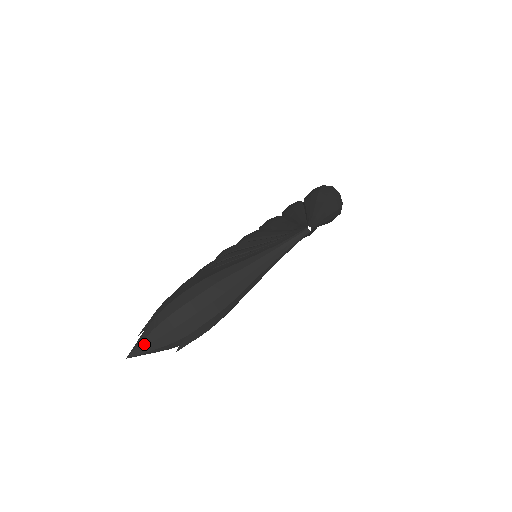
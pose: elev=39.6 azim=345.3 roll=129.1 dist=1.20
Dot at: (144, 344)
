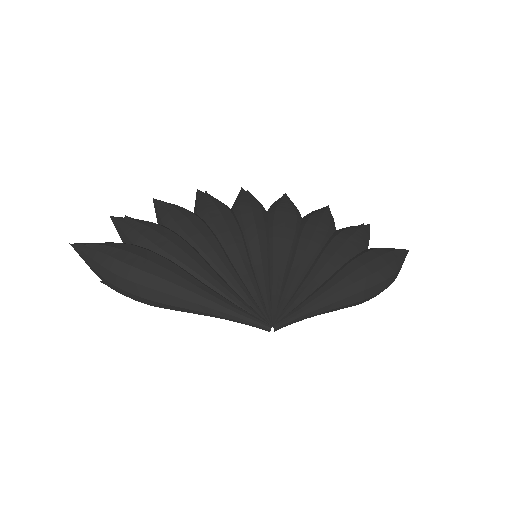
Dot at: (83, 255)
